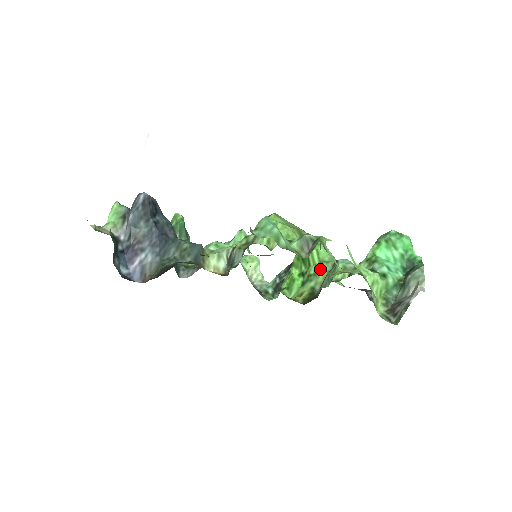
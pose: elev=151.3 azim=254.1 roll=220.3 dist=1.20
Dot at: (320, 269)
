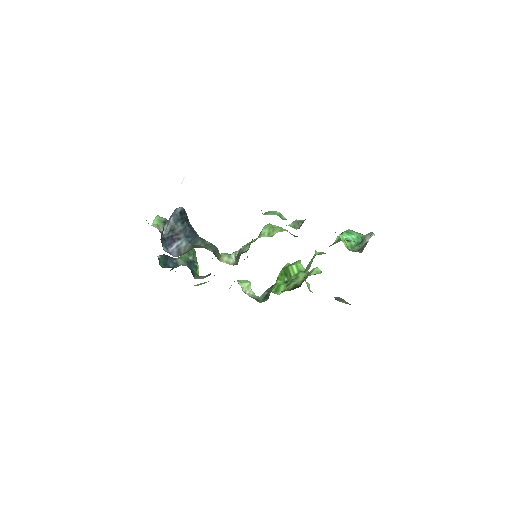
Dot at: (299, 275)
